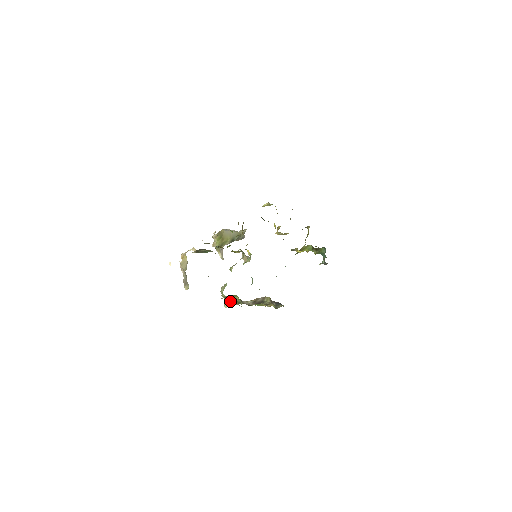
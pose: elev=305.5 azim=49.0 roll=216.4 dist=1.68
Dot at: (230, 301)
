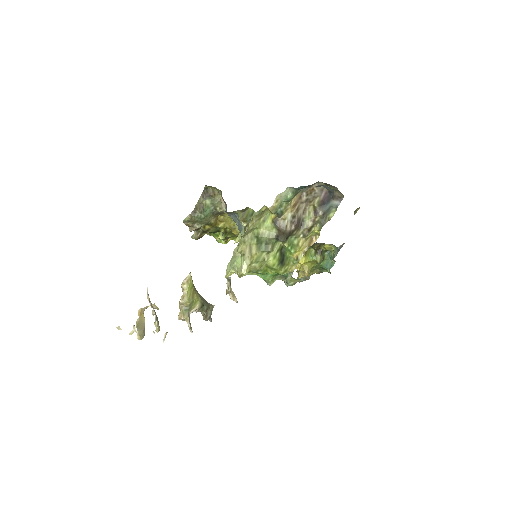
Dot at: (253, 249)
